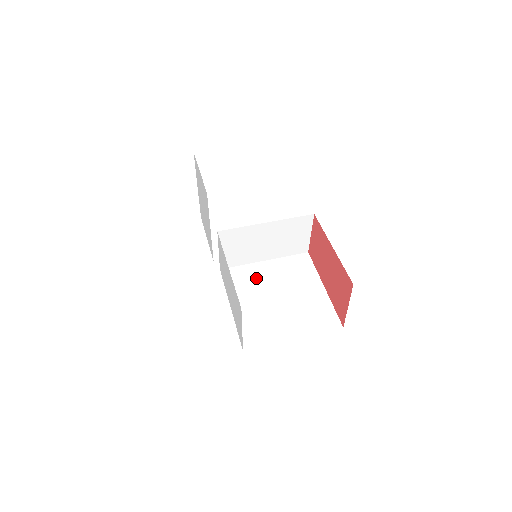
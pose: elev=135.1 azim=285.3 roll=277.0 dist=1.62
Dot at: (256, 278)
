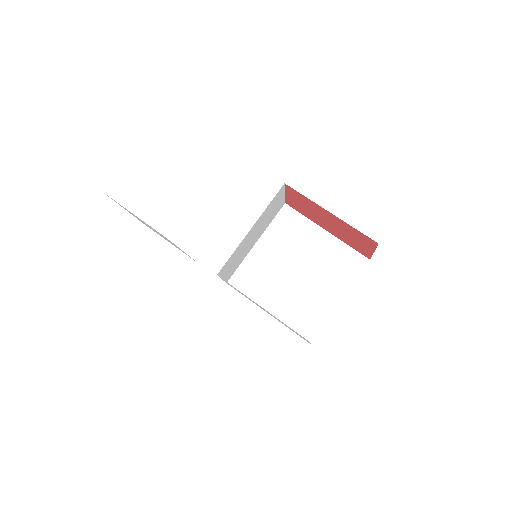
Dot at: (264, 267)
